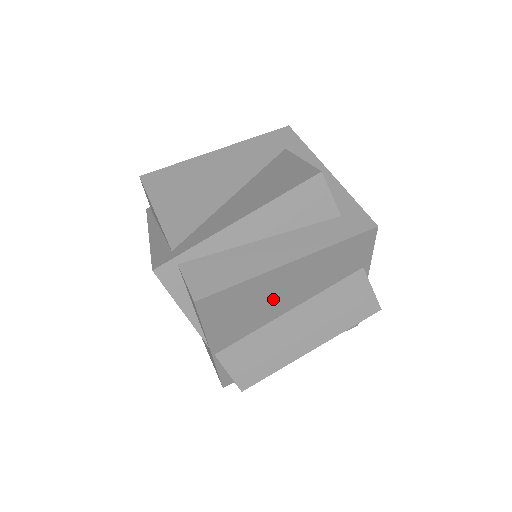
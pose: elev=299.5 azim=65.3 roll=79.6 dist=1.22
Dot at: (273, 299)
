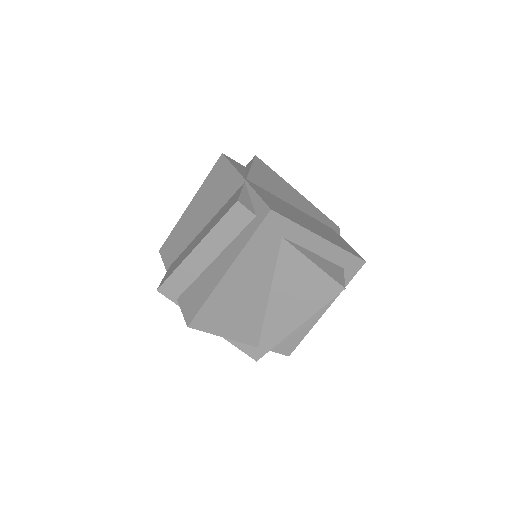
Dot at: occluded
